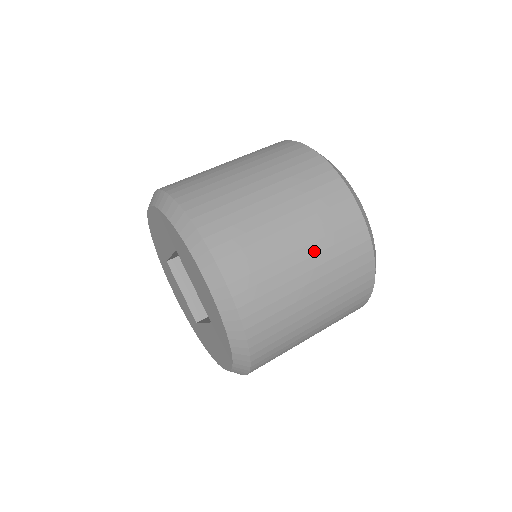
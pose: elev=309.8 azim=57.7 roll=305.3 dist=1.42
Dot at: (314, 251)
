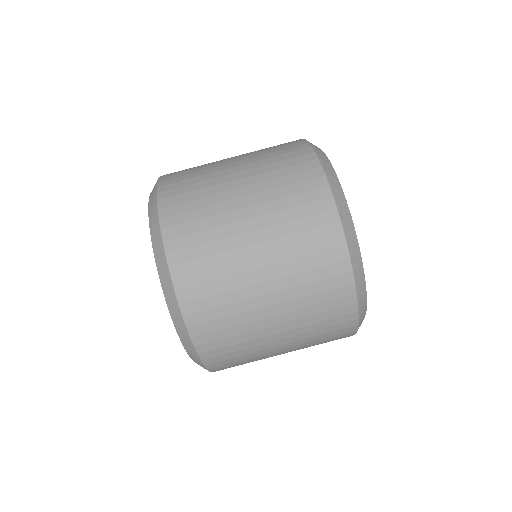
Dot at: occluded
